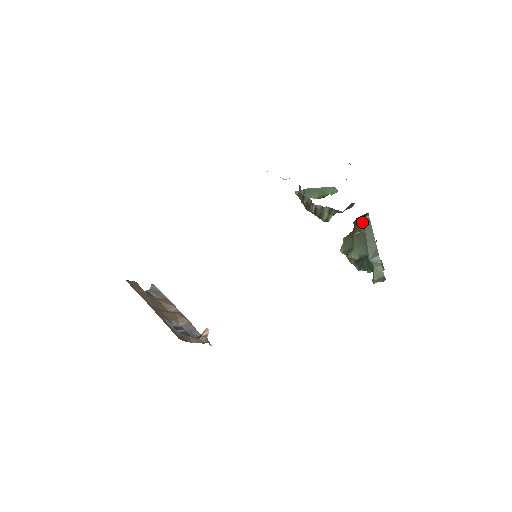
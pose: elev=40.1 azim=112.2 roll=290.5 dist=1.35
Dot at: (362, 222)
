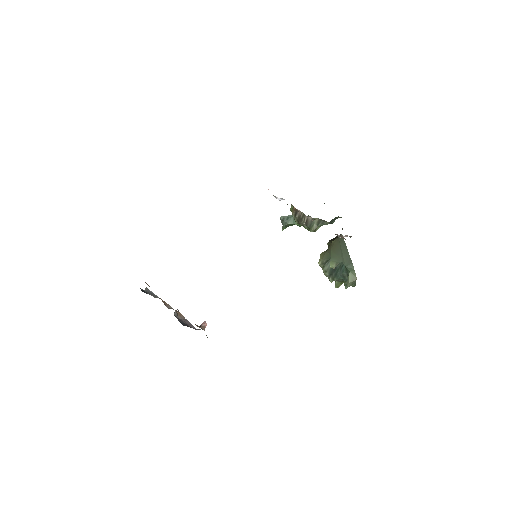
Dot at: (337, 239)
